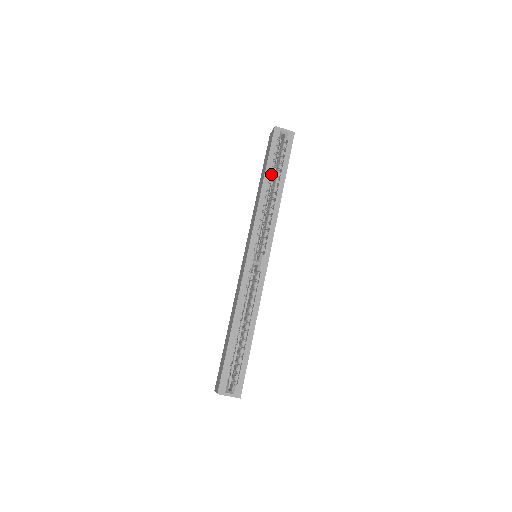
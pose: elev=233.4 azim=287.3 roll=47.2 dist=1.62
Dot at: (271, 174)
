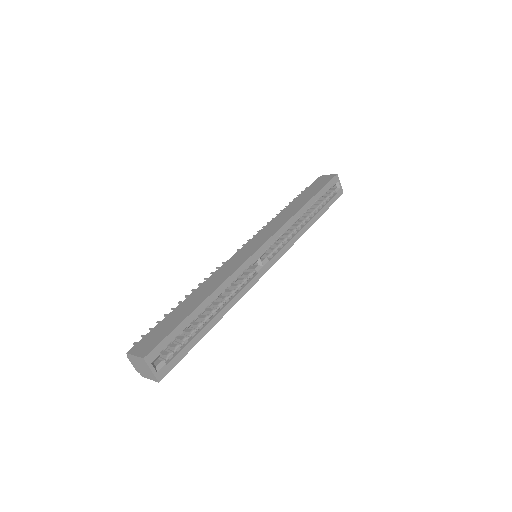
Dot at: (313, 204)
